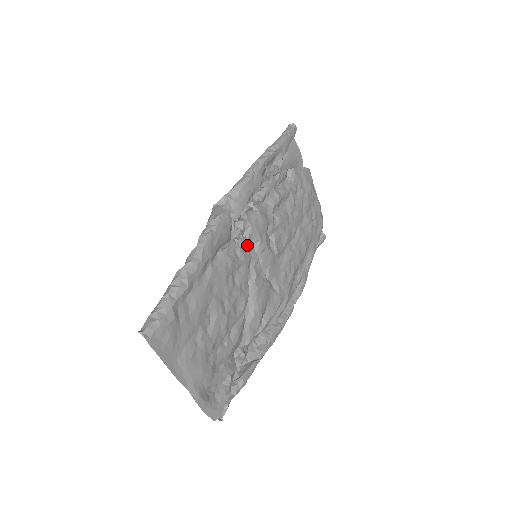
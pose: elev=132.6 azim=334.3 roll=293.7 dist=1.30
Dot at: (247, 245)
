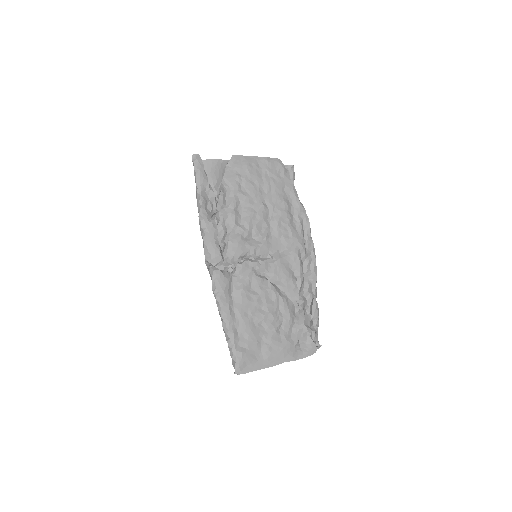
Dot at: (242, 268)
